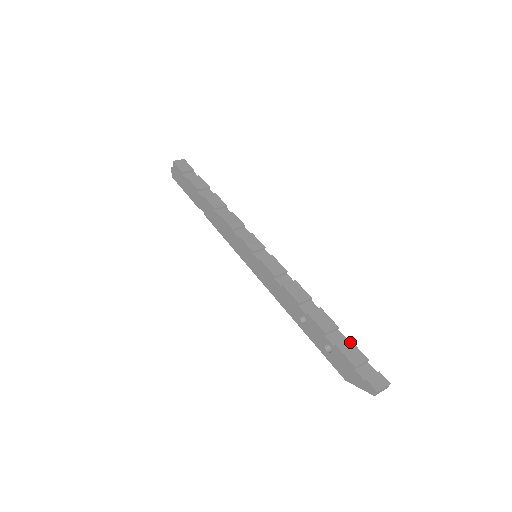
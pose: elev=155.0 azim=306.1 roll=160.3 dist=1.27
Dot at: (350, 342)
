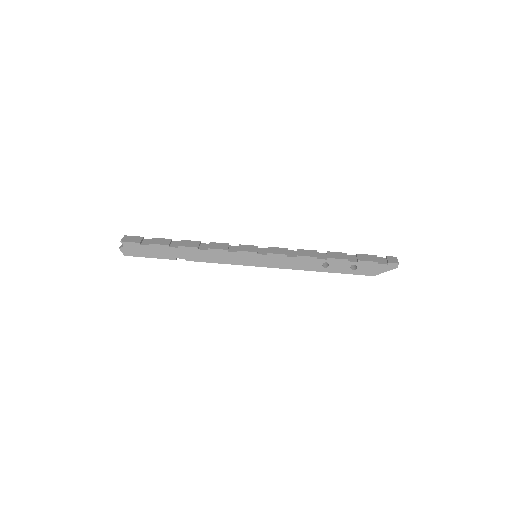
Dot at: (360, 255)
